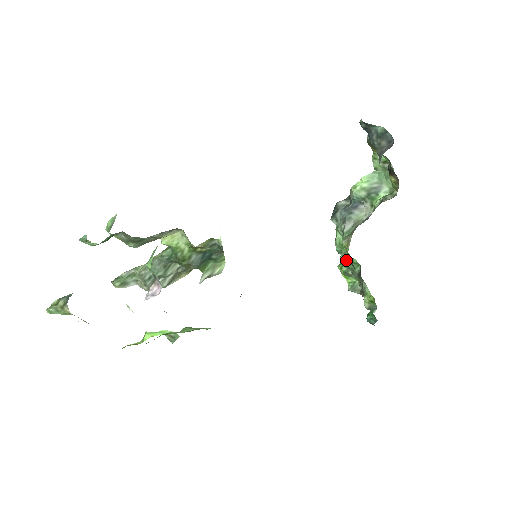
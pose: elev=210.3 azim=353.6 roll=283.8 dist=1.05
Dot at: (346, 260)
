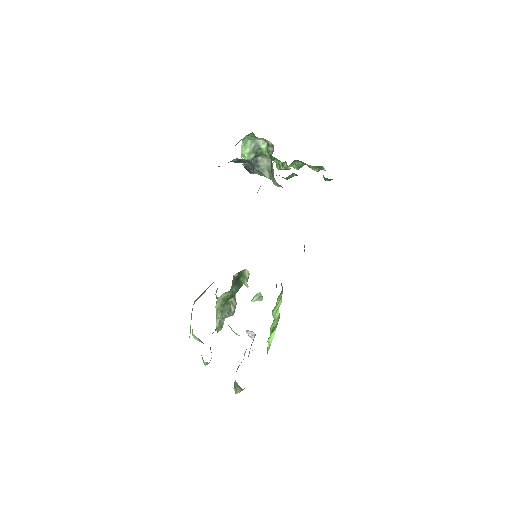
Dot at: occluded
